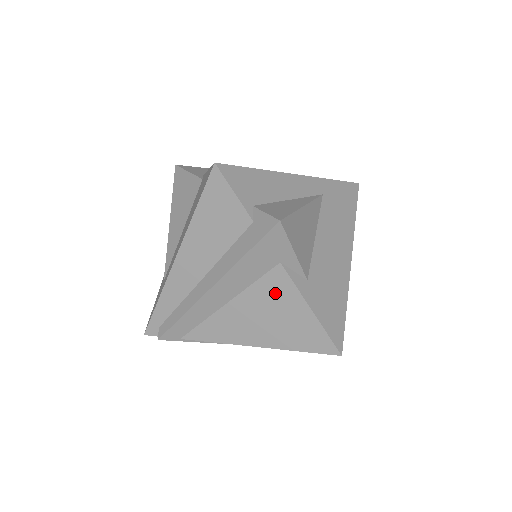
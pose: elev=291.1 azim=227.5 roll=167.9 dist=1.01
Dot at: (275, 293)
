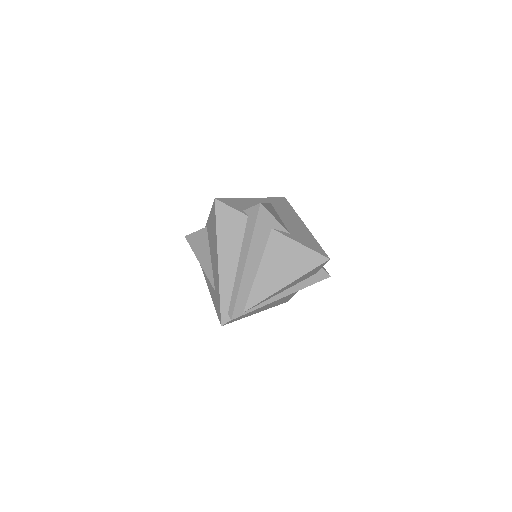
Dot at: (278, 247)
